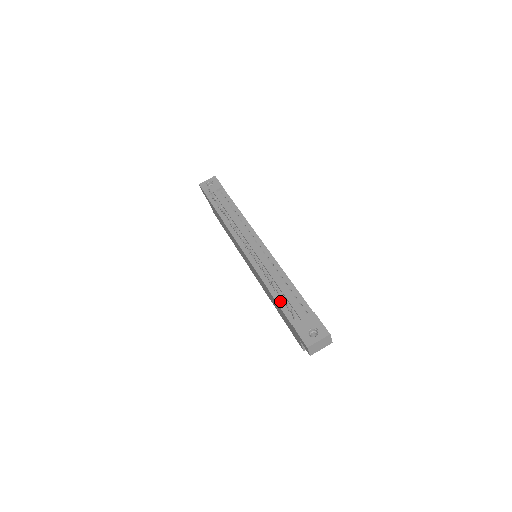
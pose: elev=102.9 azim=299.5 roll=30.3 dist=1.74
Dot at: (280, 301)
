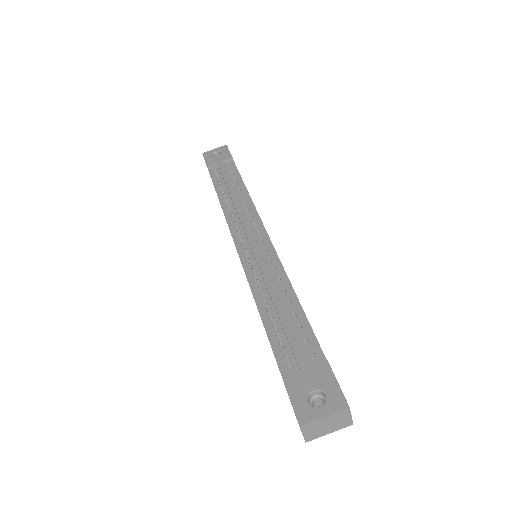
Dot at: (271, 329)
